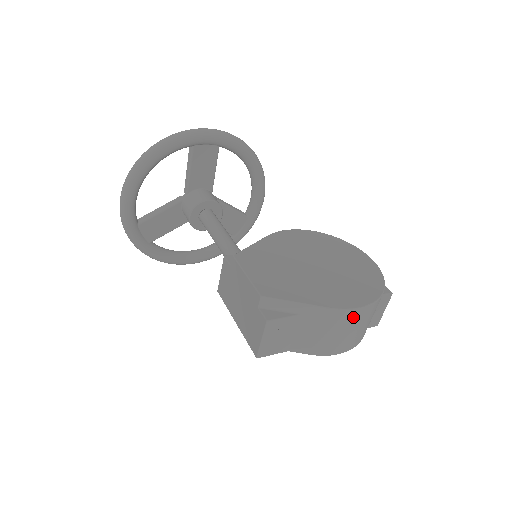
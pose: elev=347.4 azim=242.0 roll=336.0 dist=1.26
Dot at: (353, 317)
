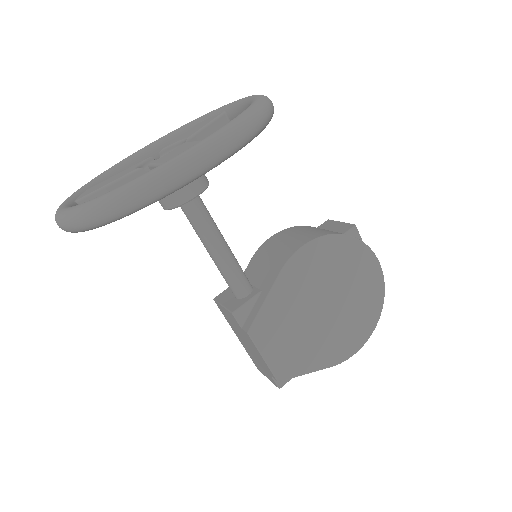
Dot at: occluded
